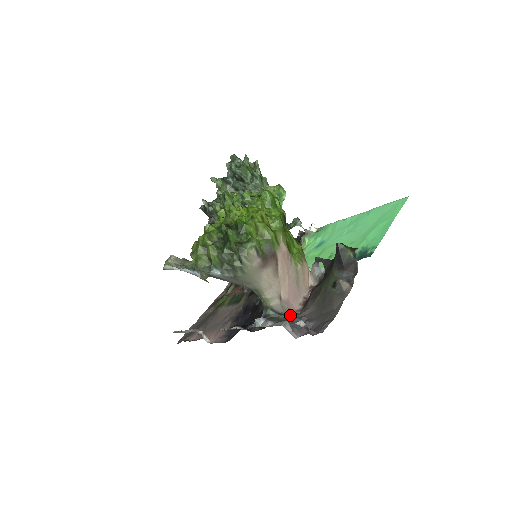
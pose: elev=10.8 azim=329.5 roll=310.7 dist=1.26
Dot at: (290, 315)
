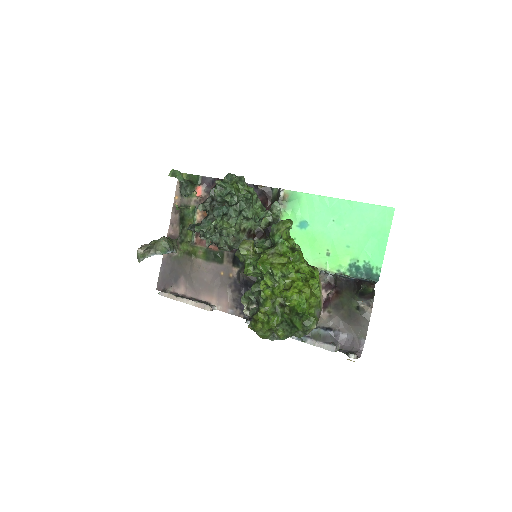
Dot at: (322, 325)
